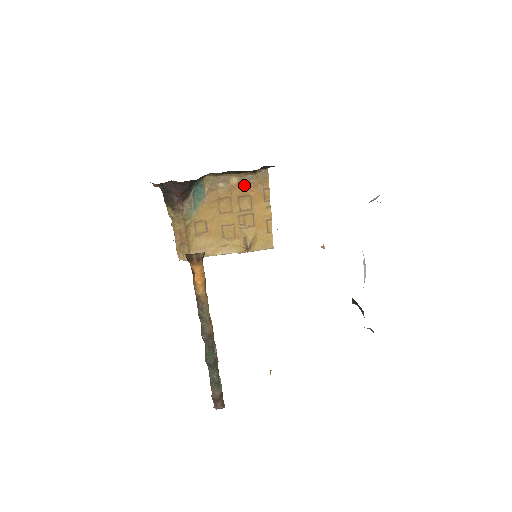
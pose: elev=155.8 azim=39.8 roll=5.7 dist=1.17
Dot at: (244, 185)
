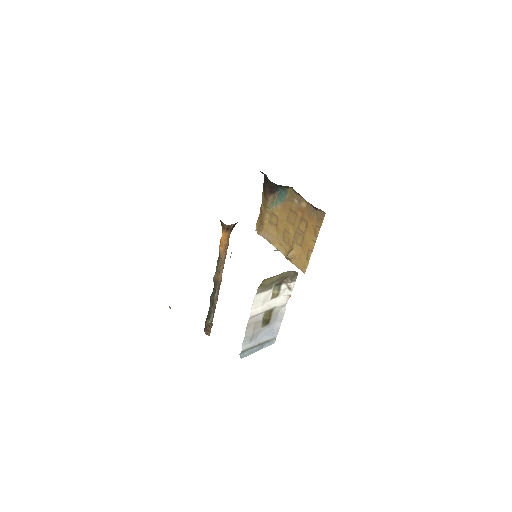
Dot at: (308, 212)
